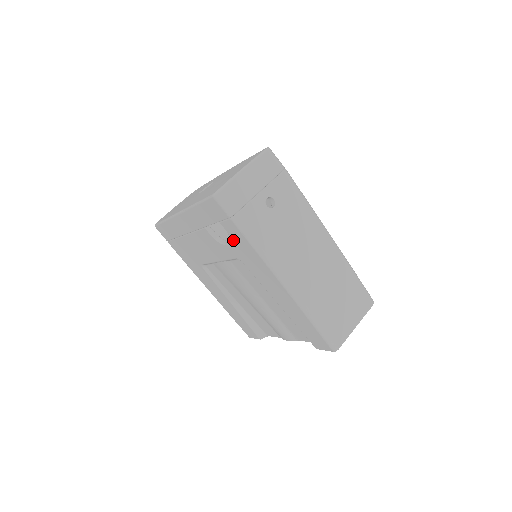
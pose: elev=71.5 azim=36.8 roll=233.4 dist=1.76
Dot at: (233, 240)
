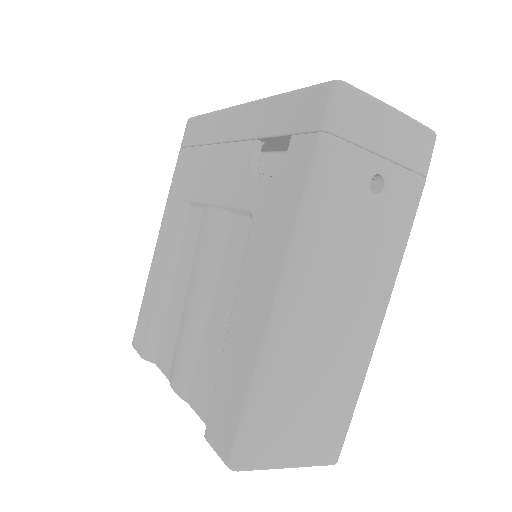
Dot at: (280, 175)
